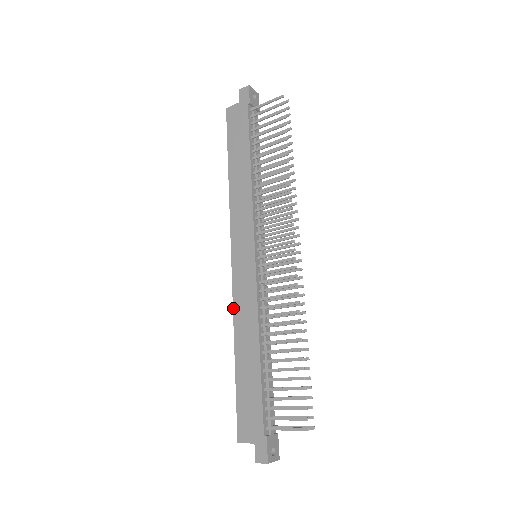
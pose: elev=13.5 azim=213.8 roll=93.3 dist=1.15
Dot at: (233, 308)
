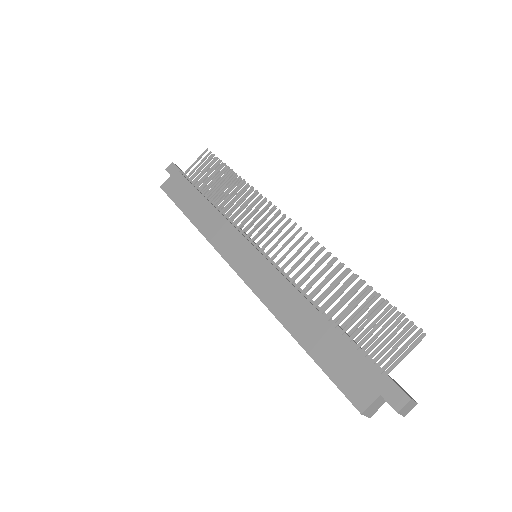
Dot at: (263, 303)
